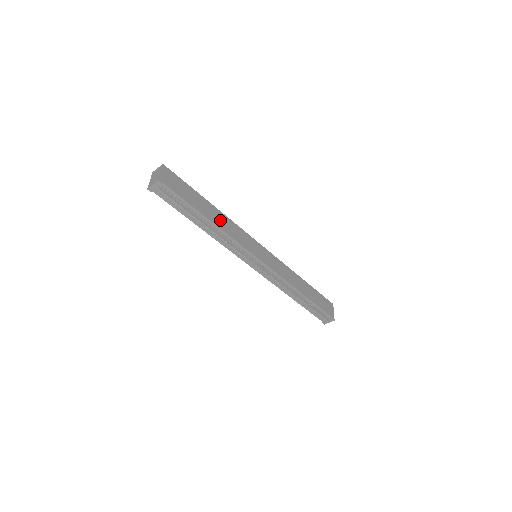
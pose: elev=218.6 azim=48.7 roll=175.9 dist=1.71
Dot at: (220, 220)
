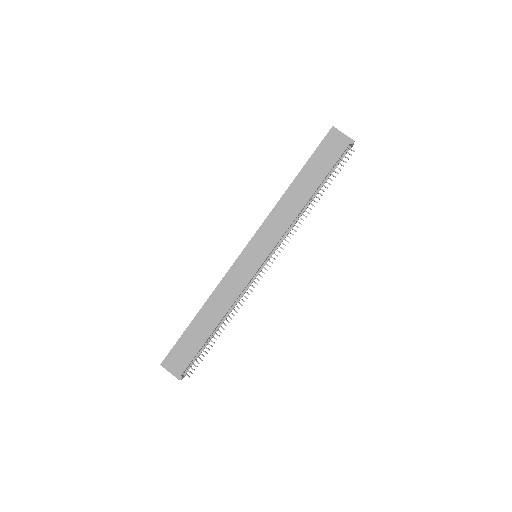
Dot at: (216, 309)
